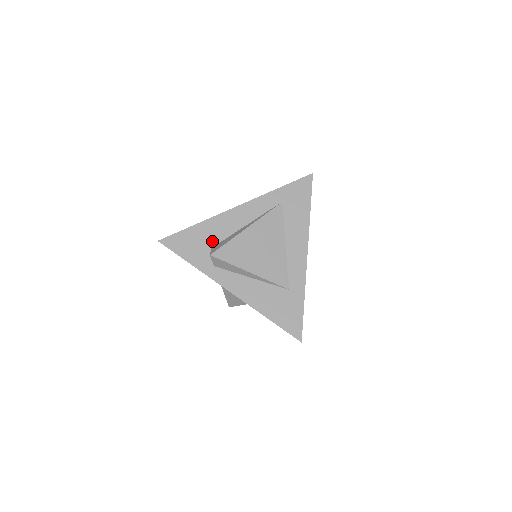
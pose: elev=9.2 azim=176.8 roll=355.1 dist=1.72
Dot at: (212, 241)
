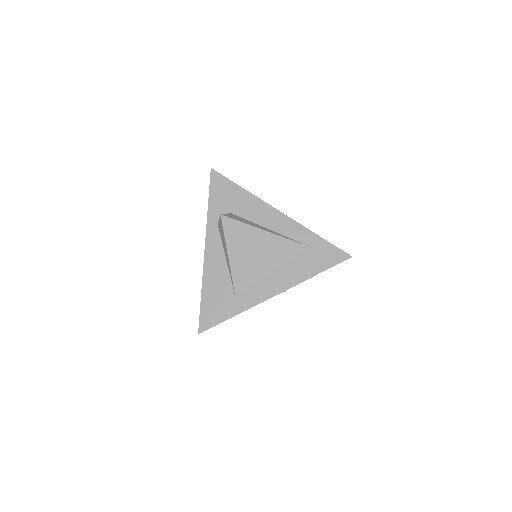
Dot at: (237, 210)
